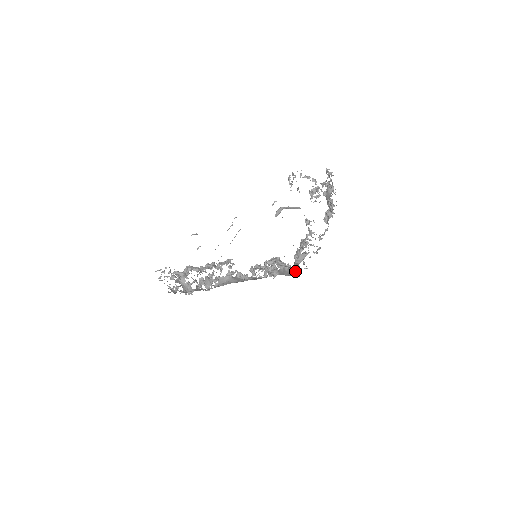
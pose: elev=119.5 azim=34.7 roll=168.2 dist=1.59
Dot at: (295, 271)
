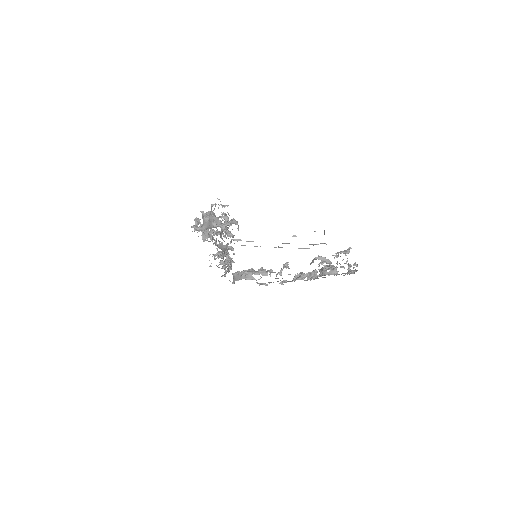
Dot at: occluded
